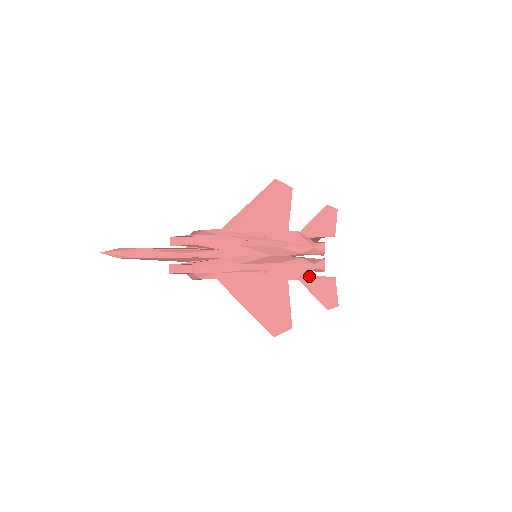
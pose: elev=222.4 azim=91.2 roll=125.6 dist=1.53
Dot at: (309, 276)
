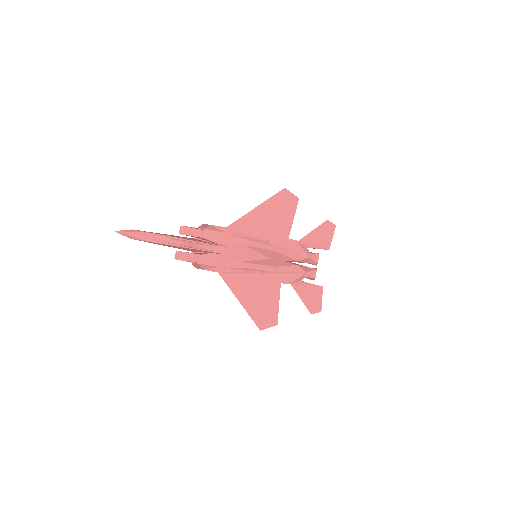
Dot at: (300, 282)
